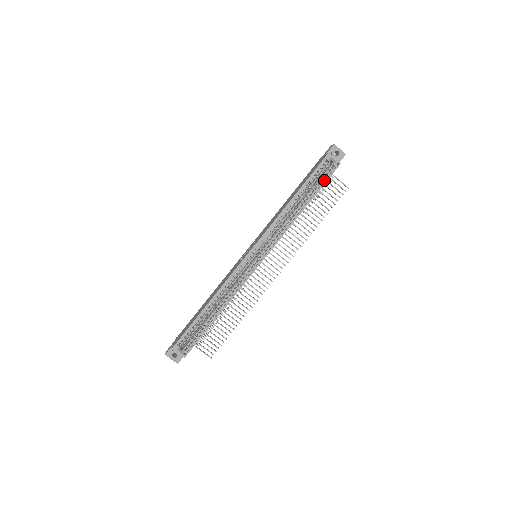
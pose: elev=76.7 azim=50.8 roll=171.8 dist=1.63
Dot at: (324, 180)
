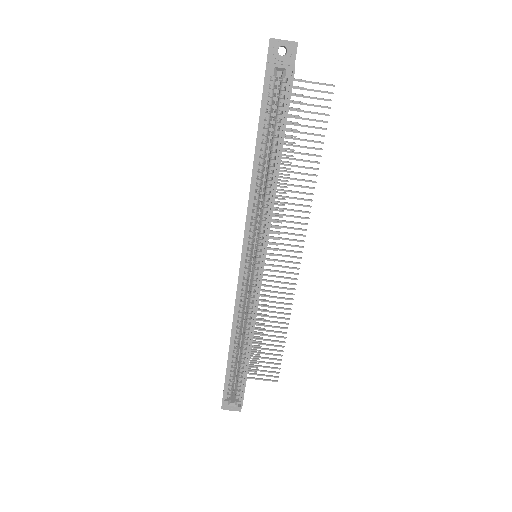
Dot at: (284, 109)
